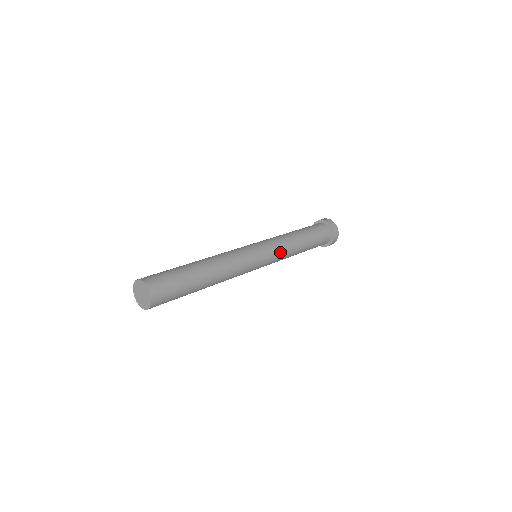
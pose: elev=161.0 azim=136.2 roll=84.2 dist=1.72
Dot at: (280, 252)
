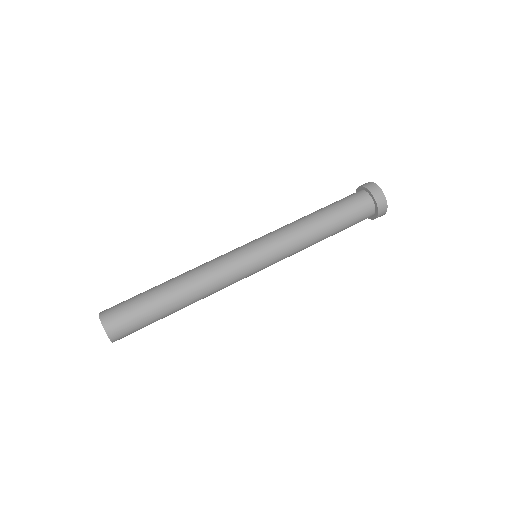
Dot at: (287, 256)
